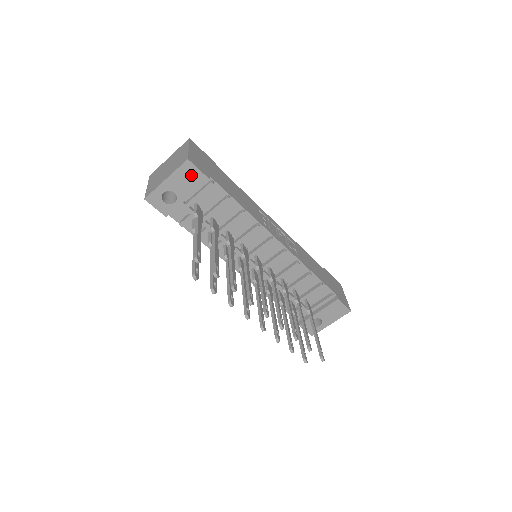
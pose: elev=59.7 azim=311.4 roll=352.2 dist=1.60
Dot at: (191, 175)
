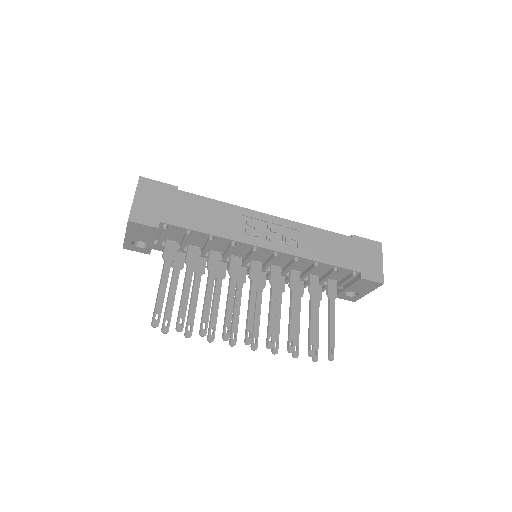
Dot at: (141, 229)
